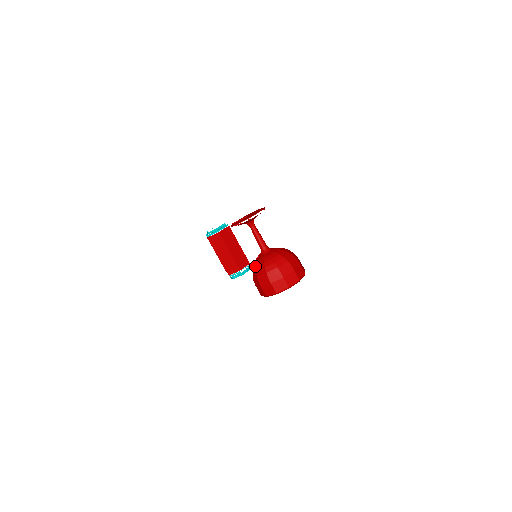
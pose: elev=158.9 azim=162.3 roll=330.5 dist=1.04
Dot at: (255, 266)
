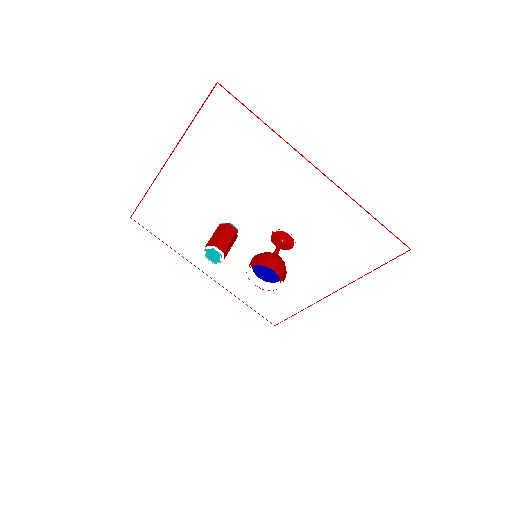
Dot at: (270, 252)
